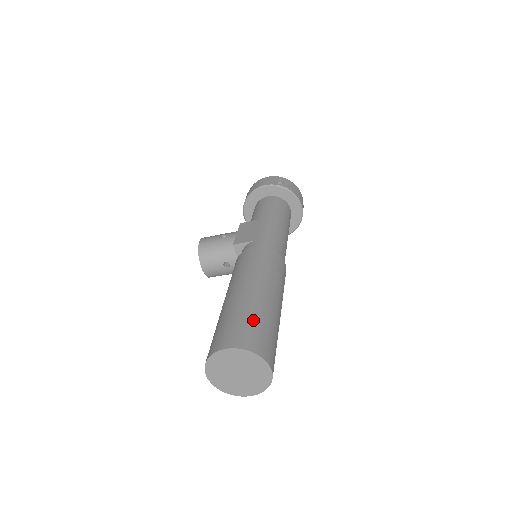
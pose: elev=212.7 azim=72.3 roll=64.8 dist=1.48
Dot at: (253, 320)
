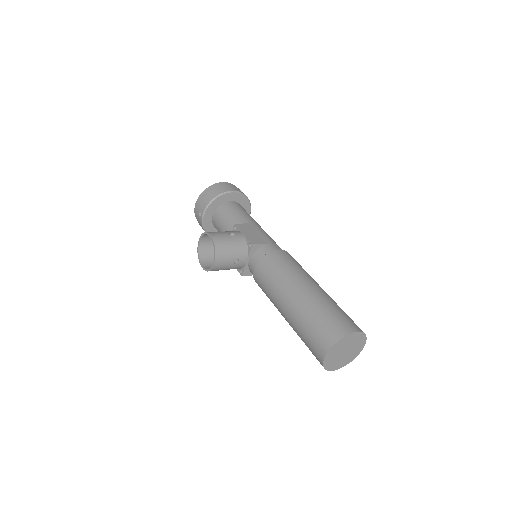
Dot at: (343, 311)
